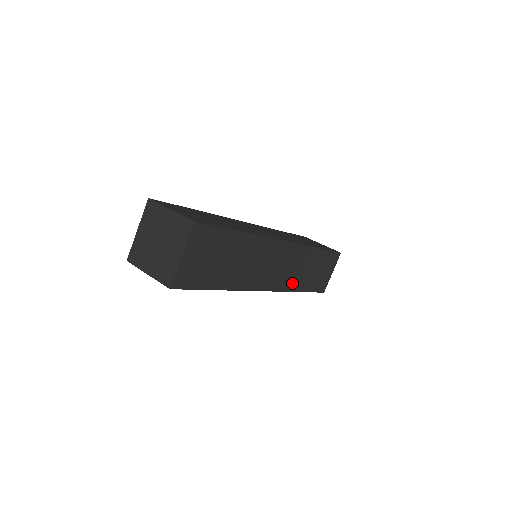
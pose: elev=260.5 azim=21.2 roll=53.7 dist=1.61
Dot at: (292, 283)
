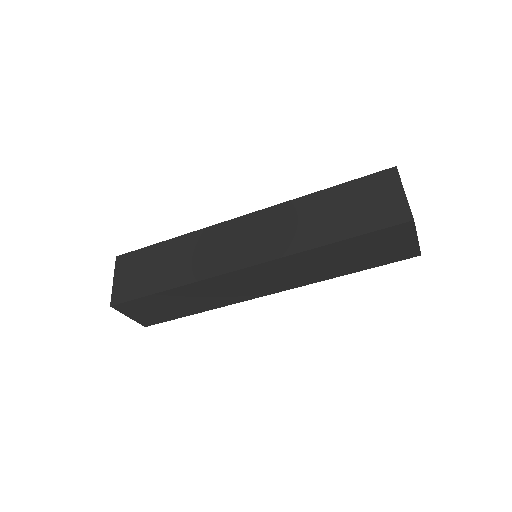
Dot at: (314, 277)
